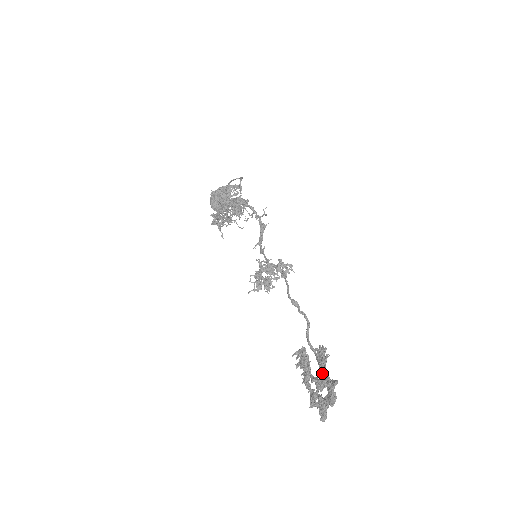
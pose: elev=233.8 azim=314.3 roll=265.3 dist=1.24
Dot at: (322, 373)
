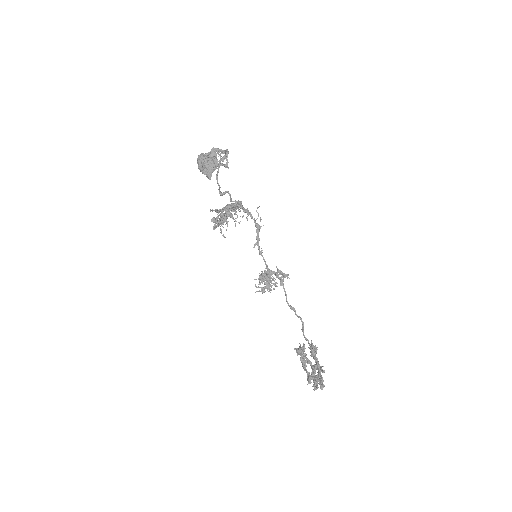
Dot at: (315, 367)
